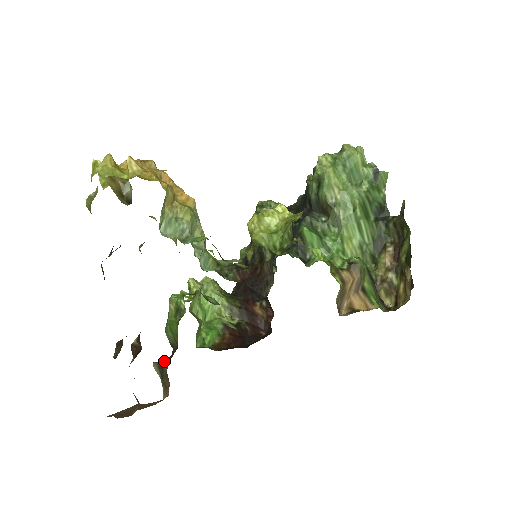
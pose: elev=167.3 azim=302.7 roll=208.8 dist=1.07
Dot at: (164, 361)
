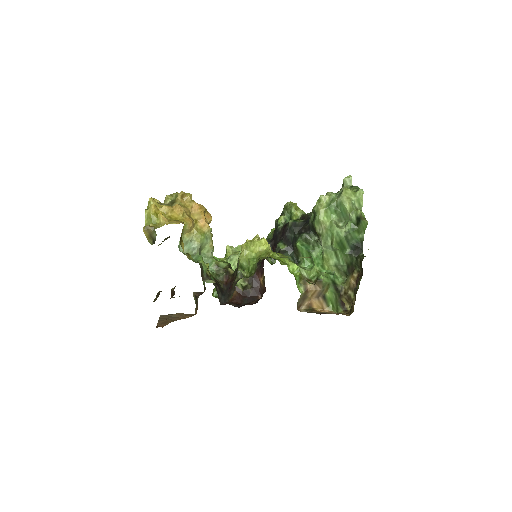
Dot at: (198, 294)
